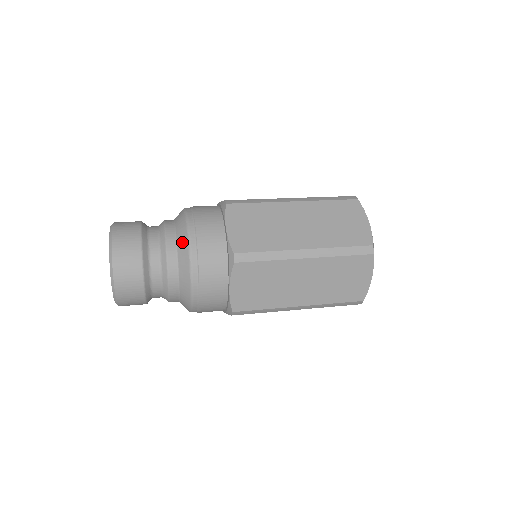
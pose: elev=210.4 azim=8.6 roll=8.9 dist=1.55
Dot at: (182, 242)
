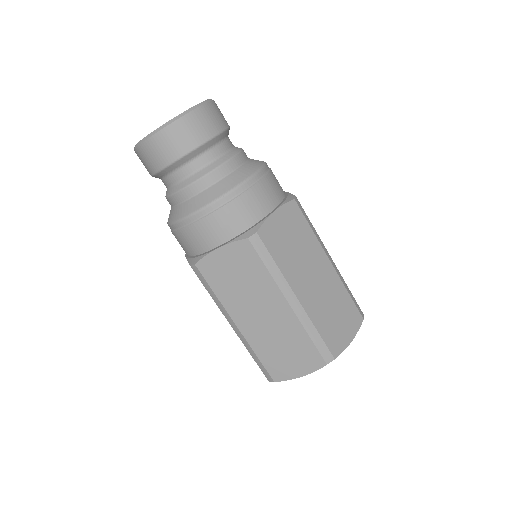
Dot at: (237, 176)
